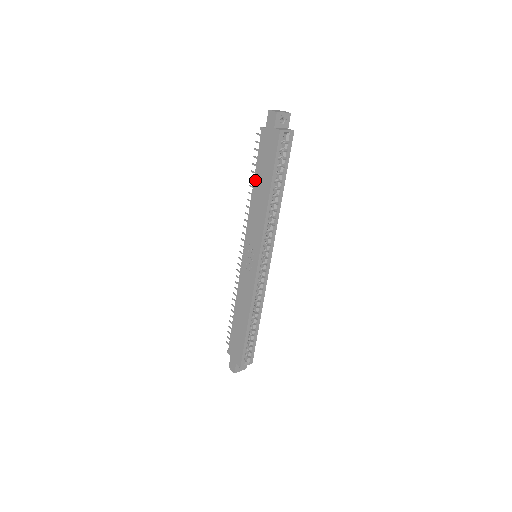
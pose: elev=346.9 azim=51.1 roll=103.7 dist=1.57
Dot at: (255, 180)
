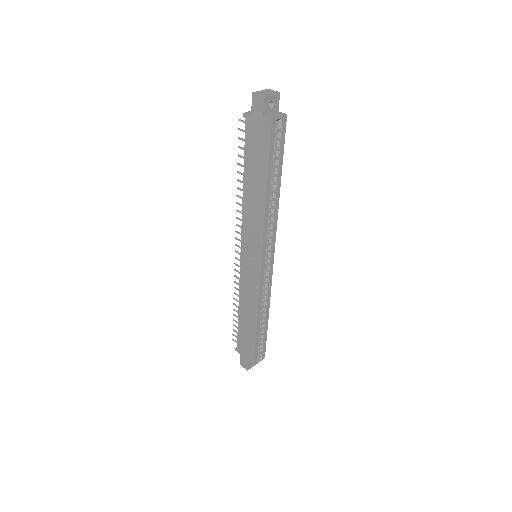
Dot at: (245, 176)
